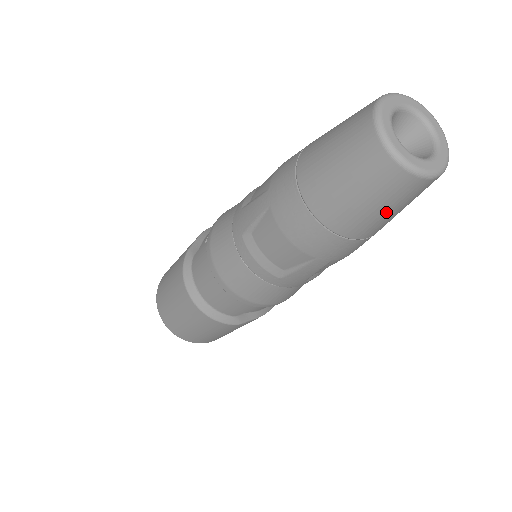
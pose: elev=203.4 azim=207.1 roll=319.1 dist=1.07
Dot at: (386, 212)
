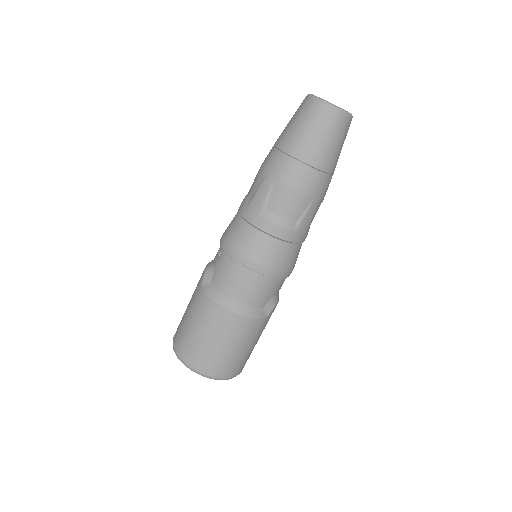
Dot at: (339, 146)
